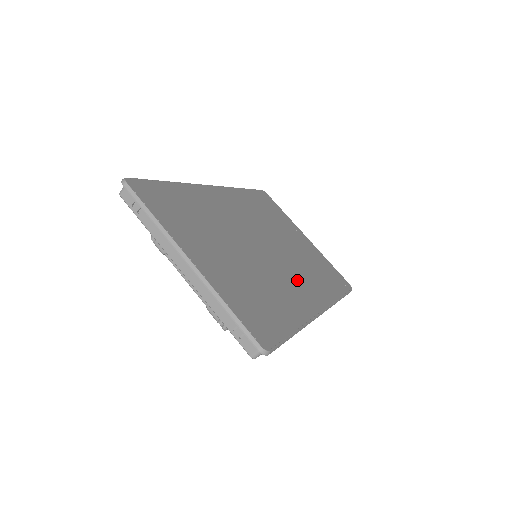
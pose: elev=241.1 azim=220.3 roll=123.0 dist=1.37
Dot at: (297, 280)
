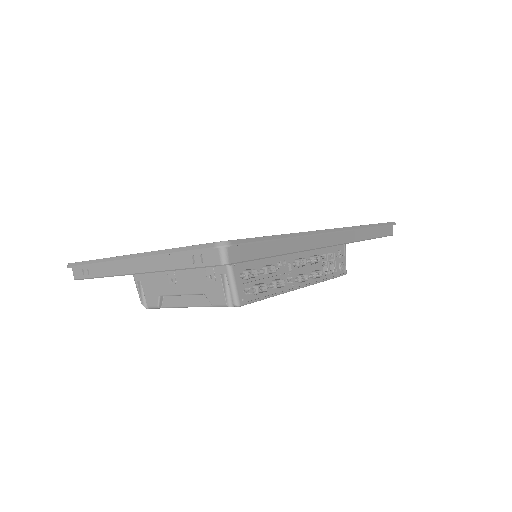
Dot at: occluded
